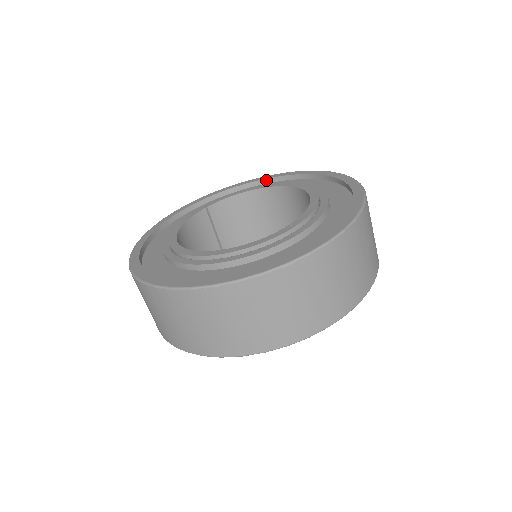
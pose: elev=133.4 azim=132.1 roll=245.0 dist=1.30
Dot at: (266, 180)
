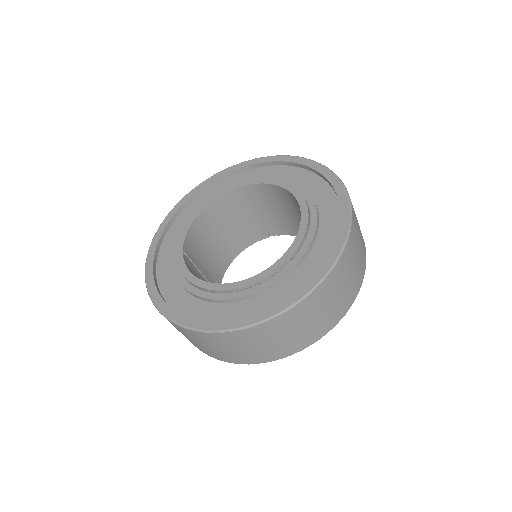
Dot at: (187, 202)
